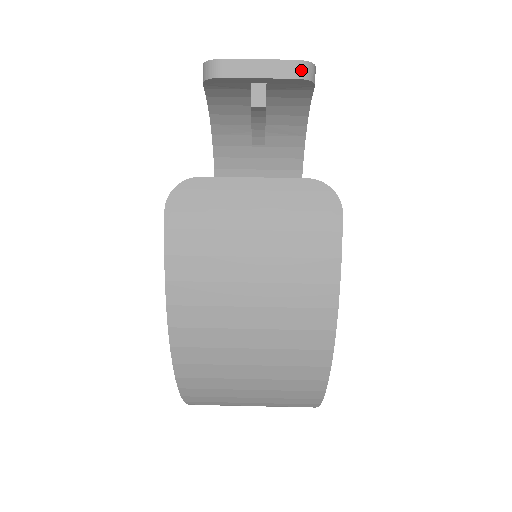
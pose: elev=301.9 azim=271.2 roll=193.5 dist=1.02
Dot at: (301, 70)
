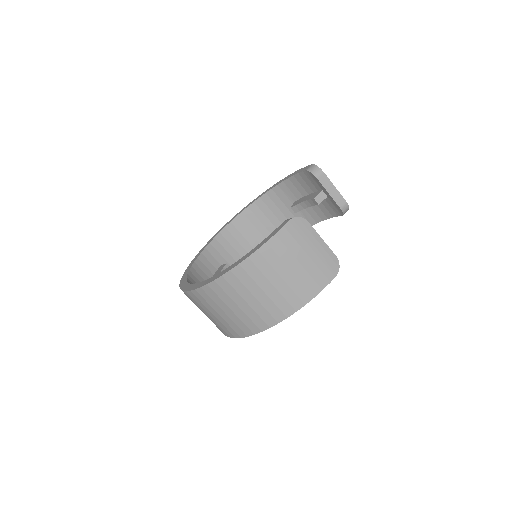
Dot at: (344, 207)
